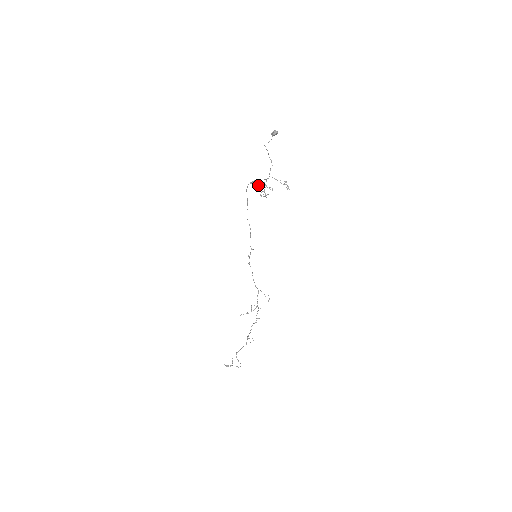
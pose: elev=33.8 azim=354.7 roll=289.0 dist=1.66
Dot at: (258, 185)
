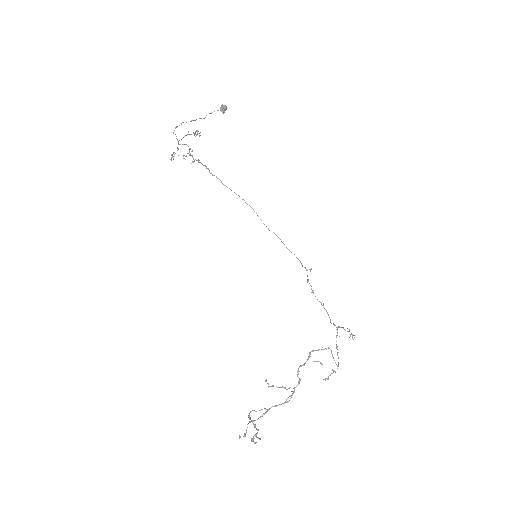
Dot at: (198, 161)
